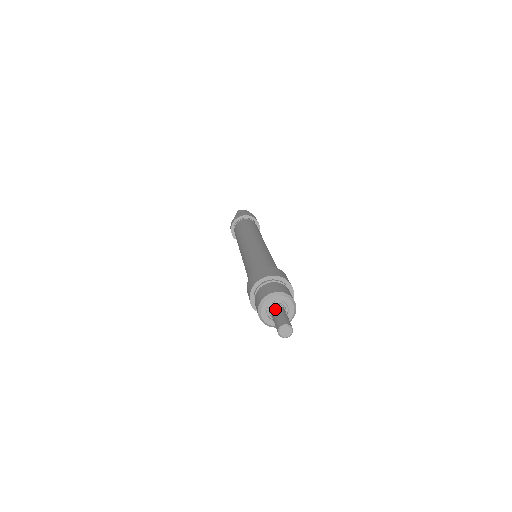
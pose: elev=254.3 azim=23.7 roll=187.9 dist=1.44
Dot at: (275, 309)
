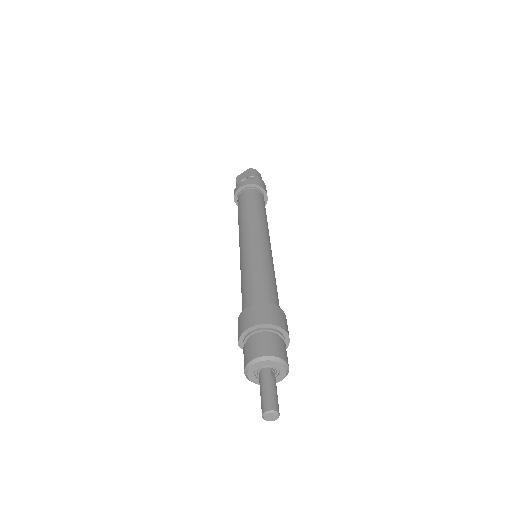
Dot at: (268, 375)
